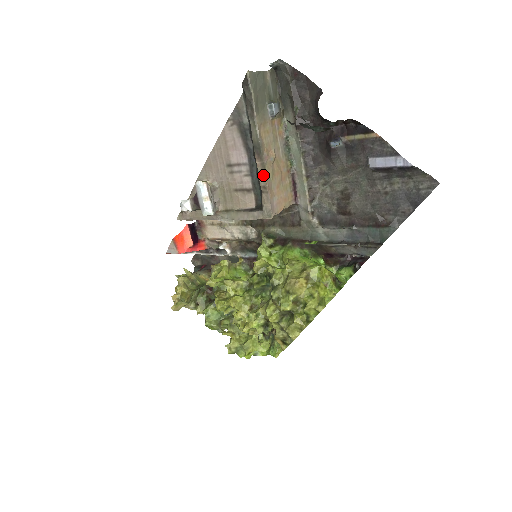
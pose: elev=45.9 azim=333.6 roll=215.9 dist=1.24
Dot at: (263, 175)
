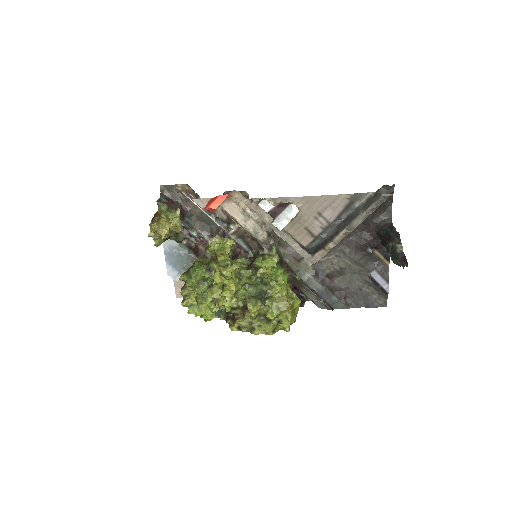
Dot at: (336, 243)
